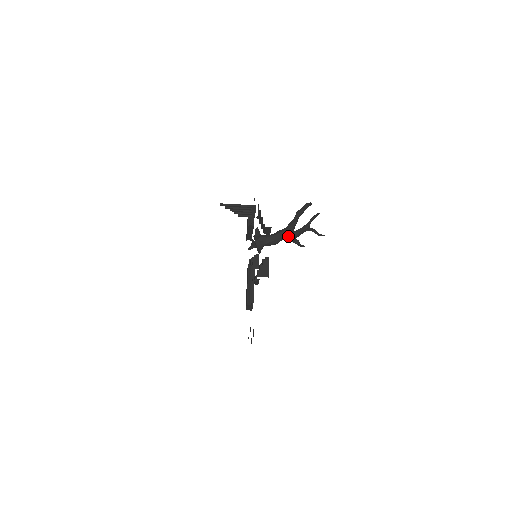
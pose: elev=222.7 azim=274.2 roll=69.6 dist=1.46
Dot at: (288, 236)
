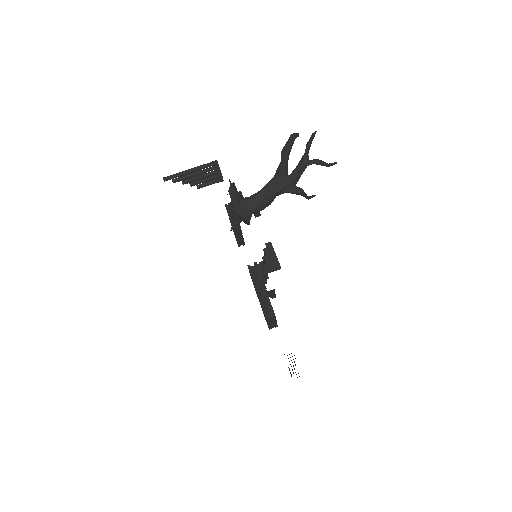
Dot at: (282, 185)
